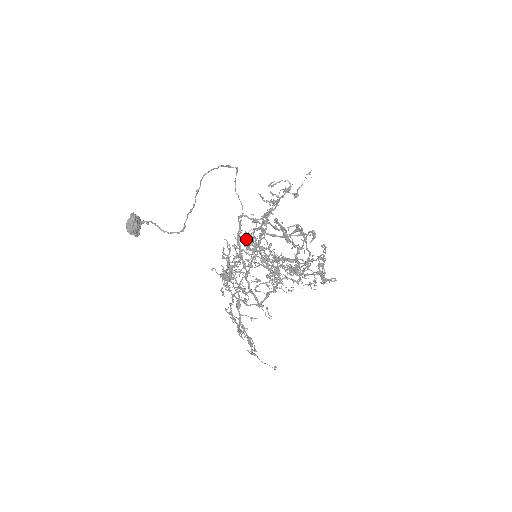
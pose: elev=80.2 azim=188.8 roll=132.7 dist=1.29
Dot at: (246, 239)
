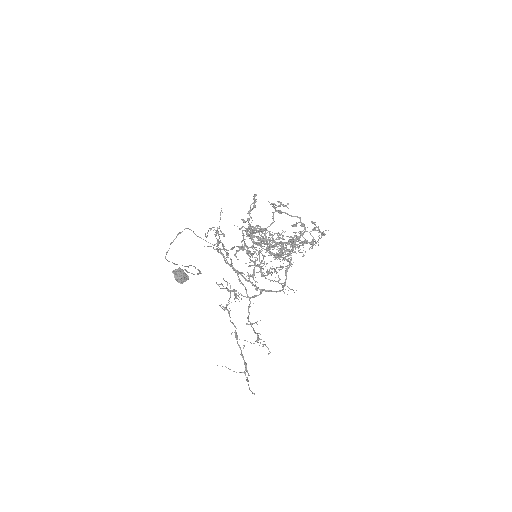
Dot at: occluded
